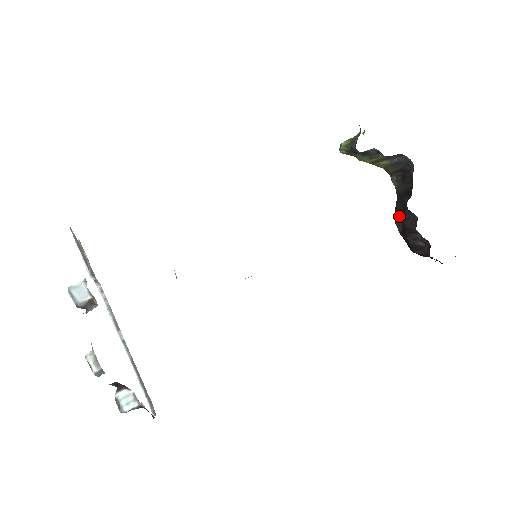
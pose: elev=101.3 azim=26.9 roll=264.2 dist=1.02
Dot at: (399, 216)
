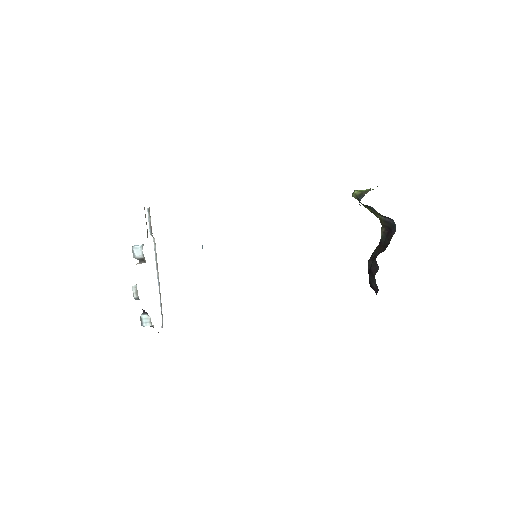
Dot at: (372, 259)
